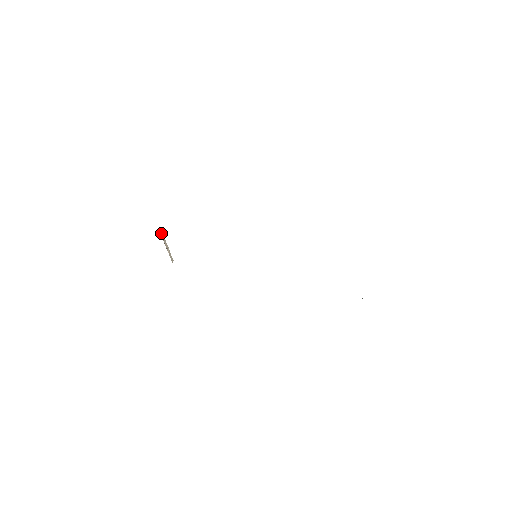
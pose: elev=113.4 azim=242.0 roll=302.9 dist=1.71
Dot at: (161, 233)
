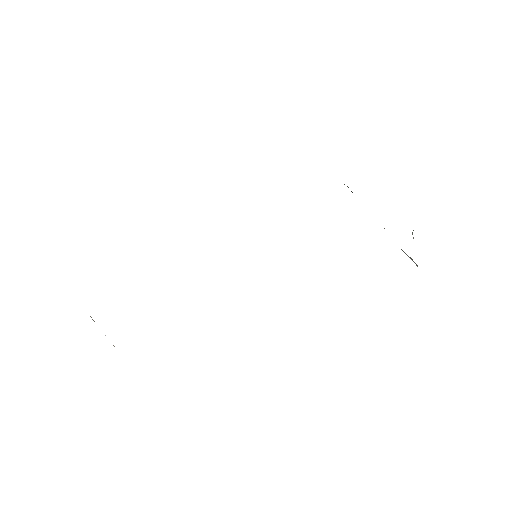
Dot at: occluded
